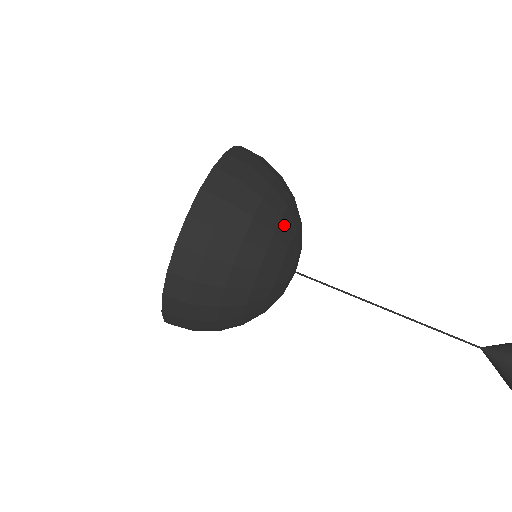
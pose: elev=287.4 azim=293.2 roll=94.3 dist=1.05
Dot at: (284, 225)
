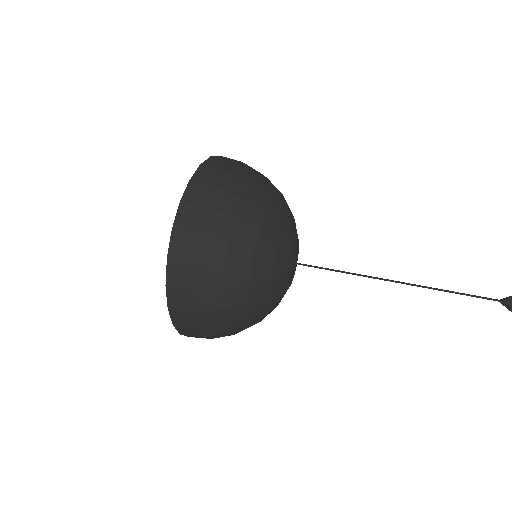
Dot at: (264, 234)
